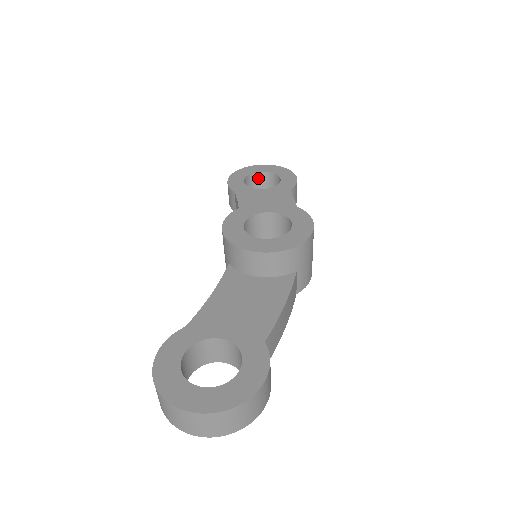
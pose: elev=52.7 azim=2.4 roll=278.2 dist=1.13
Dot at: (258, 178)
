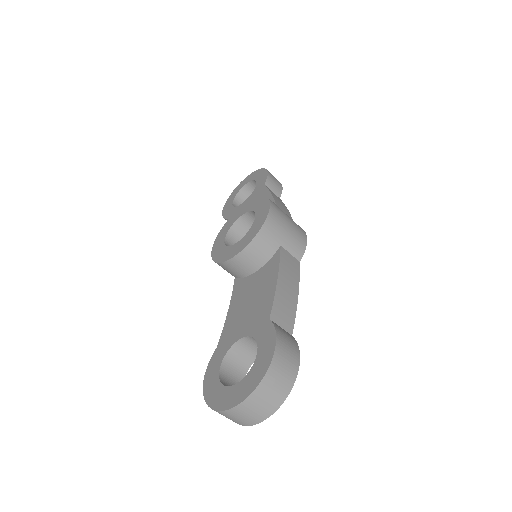
Dot at: (245, 193)
